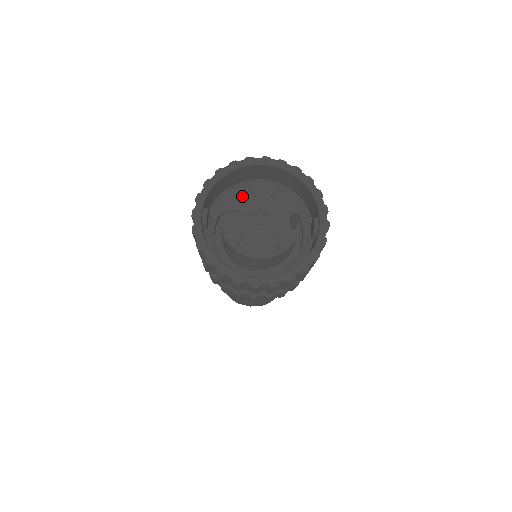
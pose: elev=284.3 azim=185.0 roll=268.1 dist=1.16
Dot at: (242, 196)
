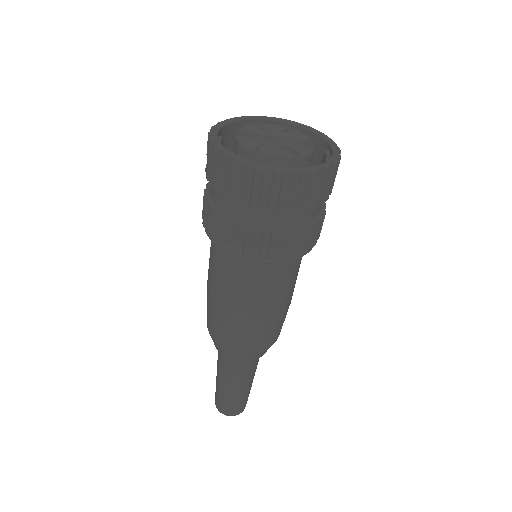
Dot at: (255, 128)
